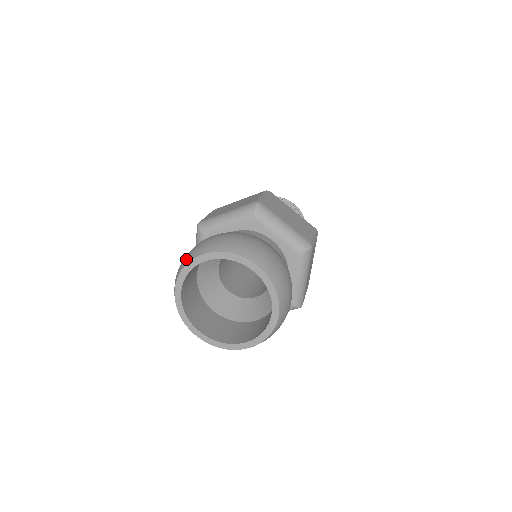
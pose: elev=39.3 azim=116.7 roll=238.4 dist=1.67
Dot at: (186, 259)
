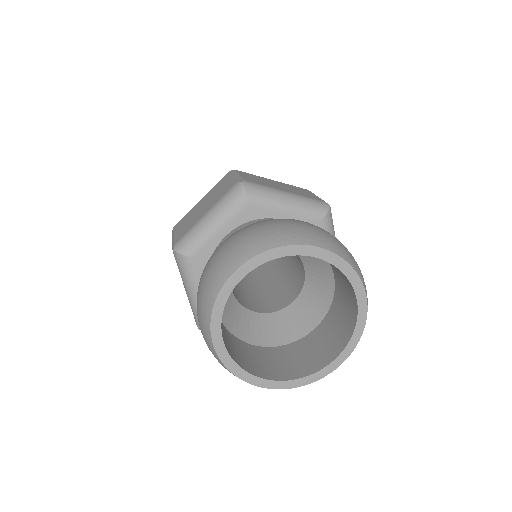
Dot at: (280, 236)
